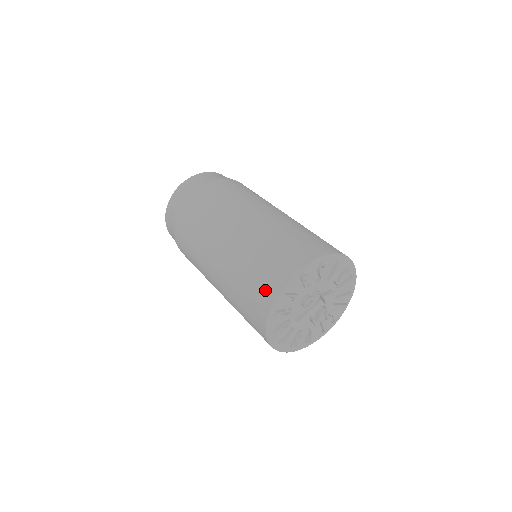
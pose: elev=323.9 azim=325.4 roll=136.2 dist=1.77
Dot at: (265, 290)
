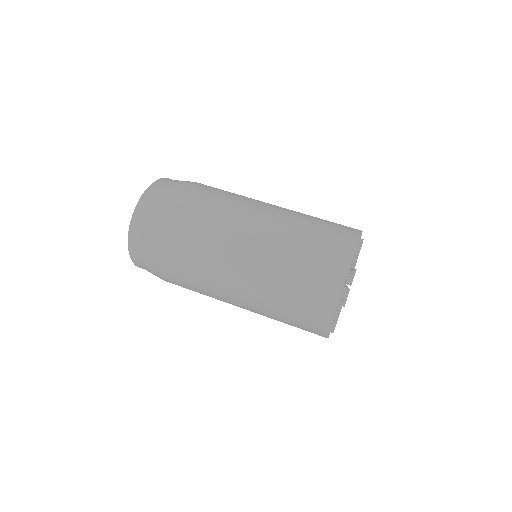
Dot at: (333, 267)
